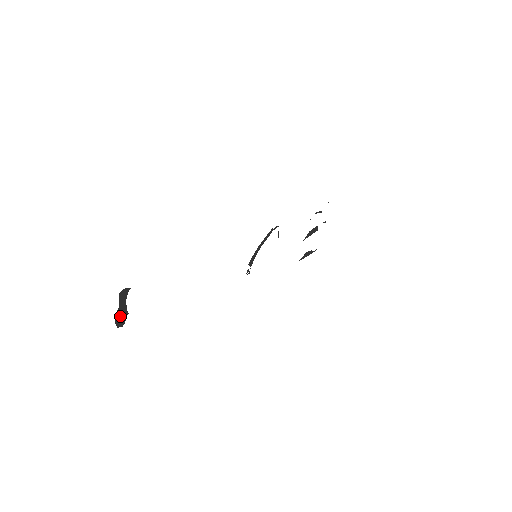
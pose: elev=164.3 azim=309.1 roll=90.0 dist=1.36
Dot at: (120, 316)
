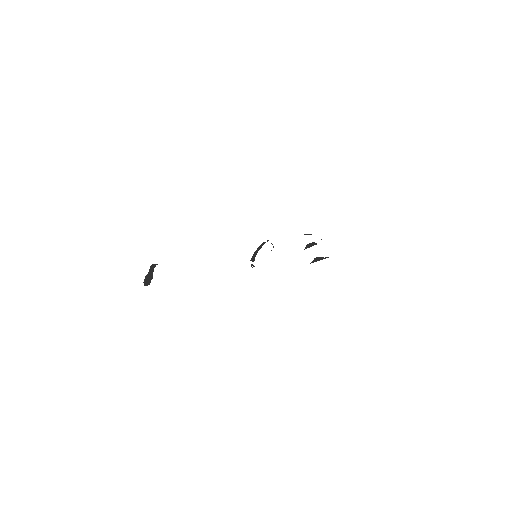
Dot at: (148, 279)
